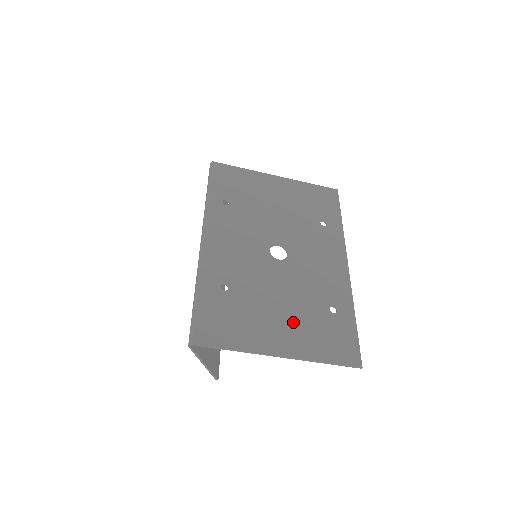
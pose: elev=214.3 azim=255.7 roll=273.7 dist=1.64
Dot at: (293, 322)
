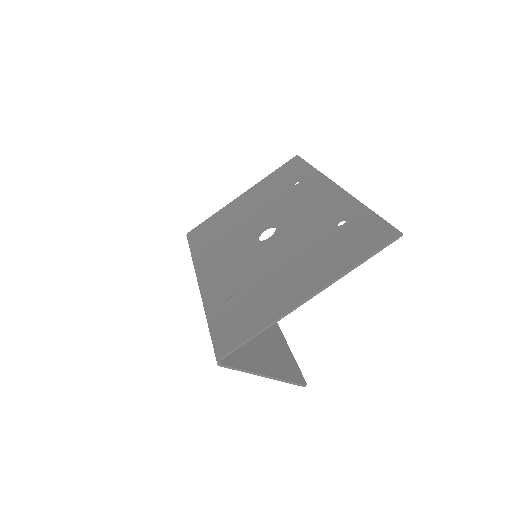
Dot at: (306, 264)
